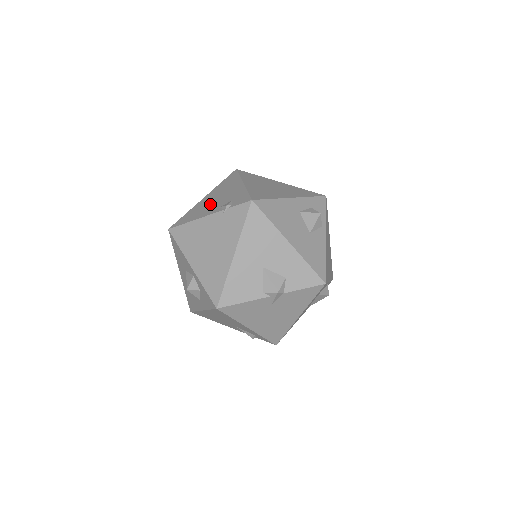
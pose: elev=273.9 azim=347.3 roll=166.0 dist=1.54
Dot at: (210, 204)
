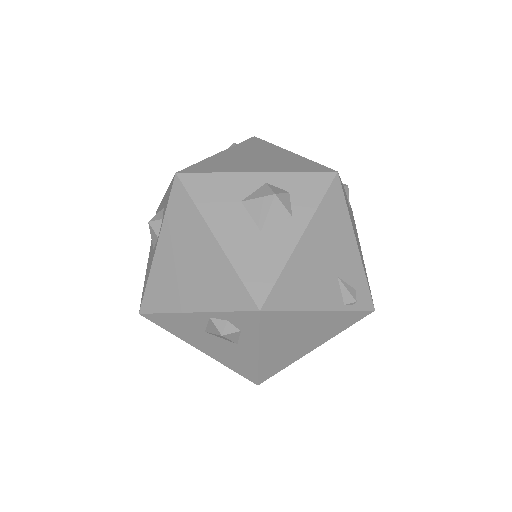
Dot at: occluded
